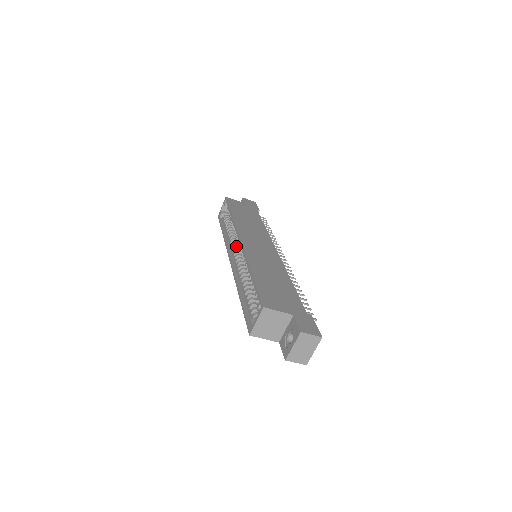
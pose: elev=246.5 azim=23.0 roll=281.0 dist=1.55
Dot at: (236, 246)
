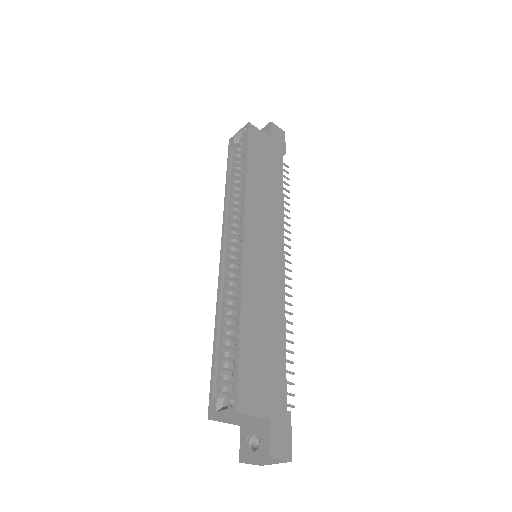
Dot at: (236, 227)
